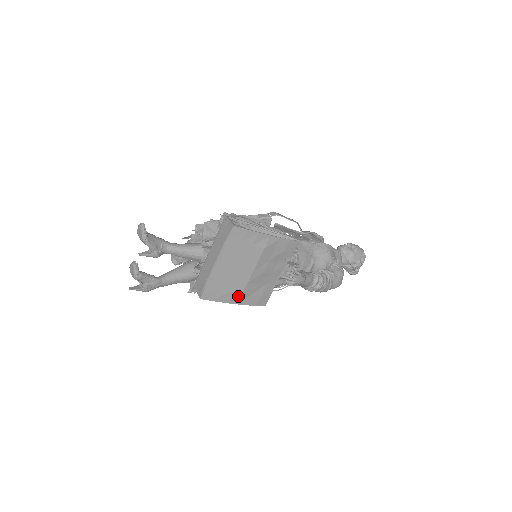
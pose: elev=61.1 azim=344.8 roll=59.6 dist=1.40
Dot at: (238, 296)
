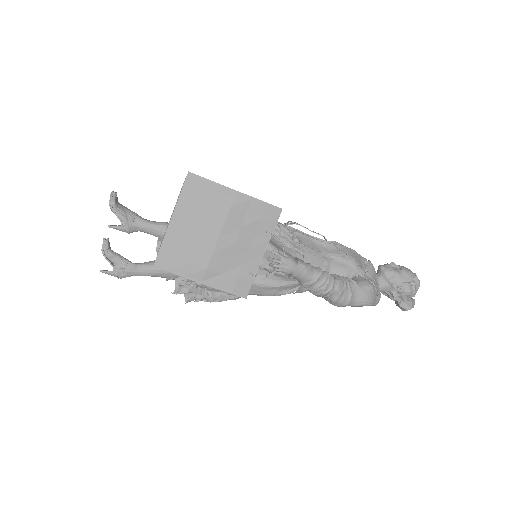
Dot at: (202, 271)
